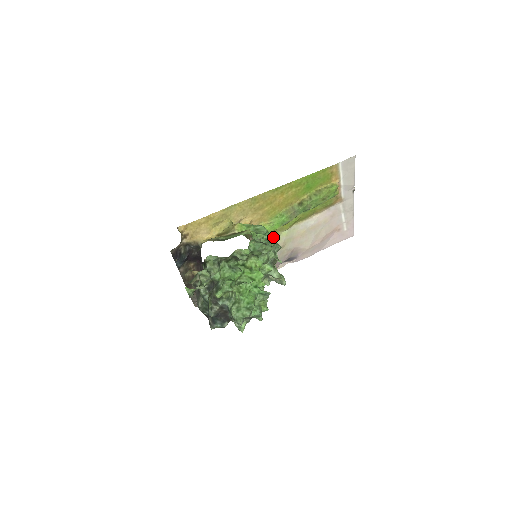
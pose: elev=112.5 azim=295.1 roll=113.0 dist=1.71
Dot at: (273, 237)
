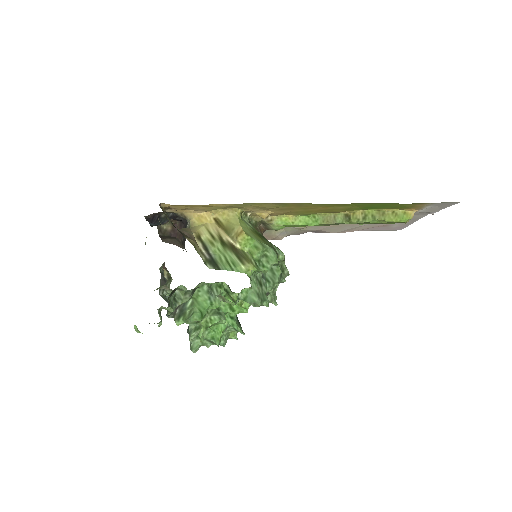
Dot at: occluded
